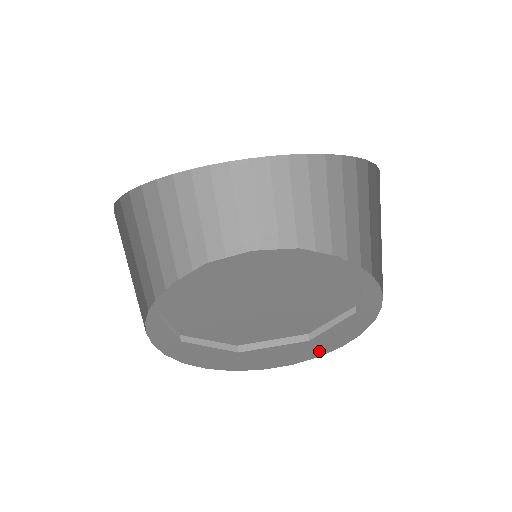
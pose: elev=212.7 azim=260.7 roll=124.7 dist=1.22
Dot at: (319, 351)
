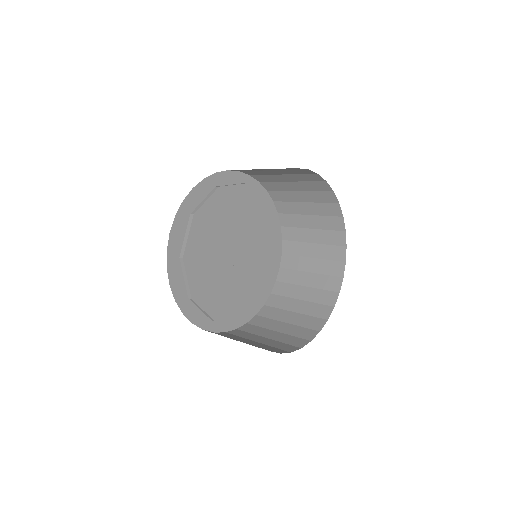
Dot at: (264, 301)
